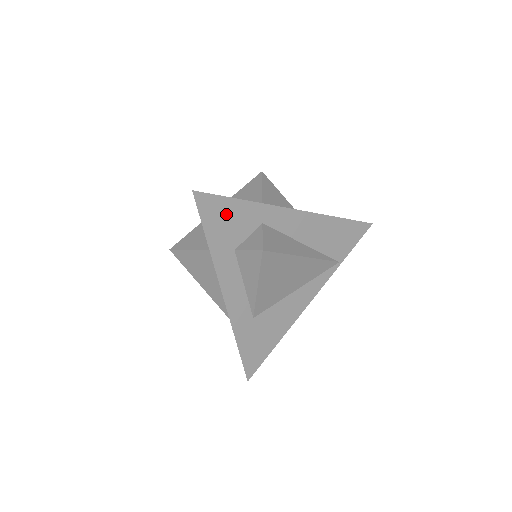
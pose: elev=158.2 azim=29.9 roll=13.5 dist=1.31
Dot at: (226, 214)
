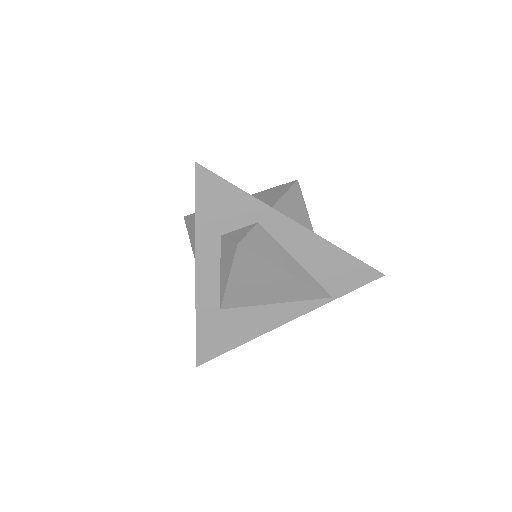
Dot at: (223, 198)
